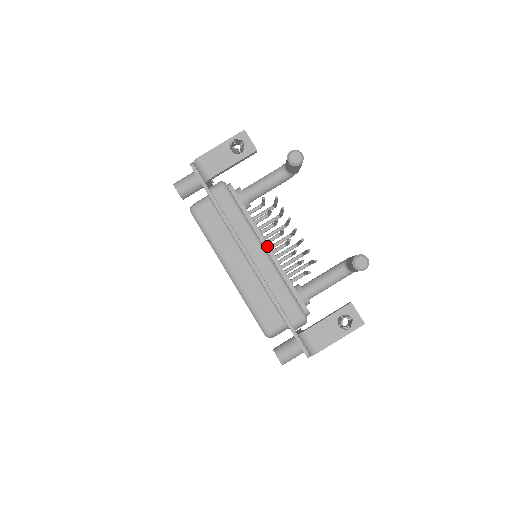
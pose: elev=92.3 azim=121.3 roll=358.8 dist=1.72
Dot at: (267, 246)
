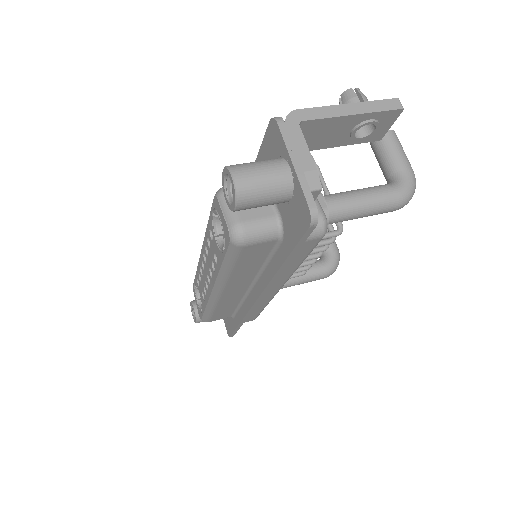
Dot at: occluded
